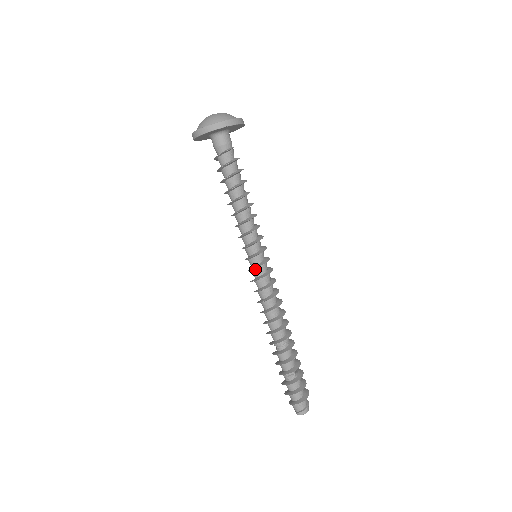
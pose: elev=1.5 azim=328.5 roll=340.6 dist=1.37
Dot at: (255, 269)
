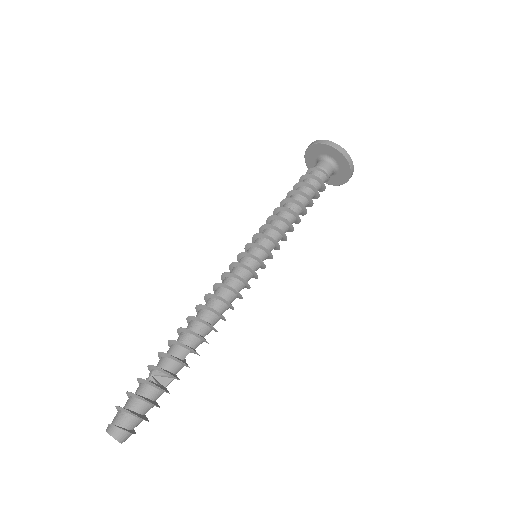
Dot at: (240, 260)
